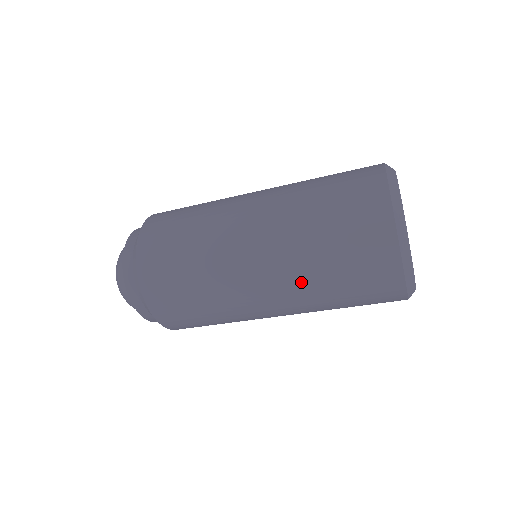
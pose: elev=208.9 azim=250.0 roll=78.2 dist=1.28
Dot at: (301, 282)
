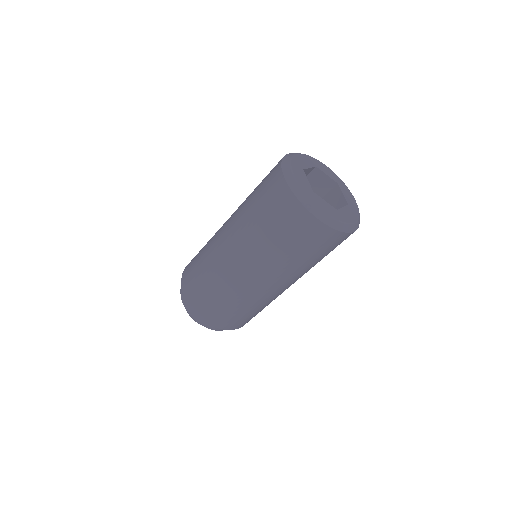
Dot at: (264, 255)
